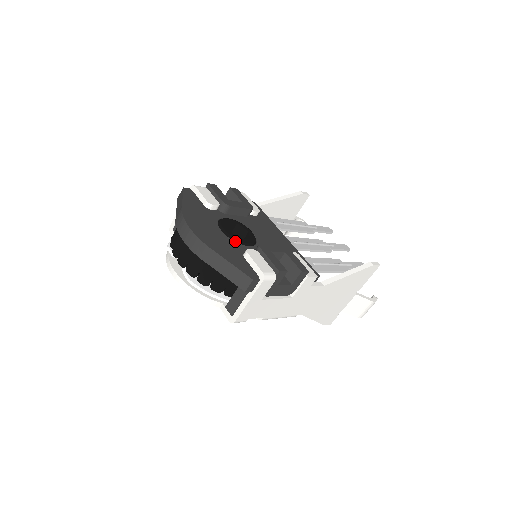
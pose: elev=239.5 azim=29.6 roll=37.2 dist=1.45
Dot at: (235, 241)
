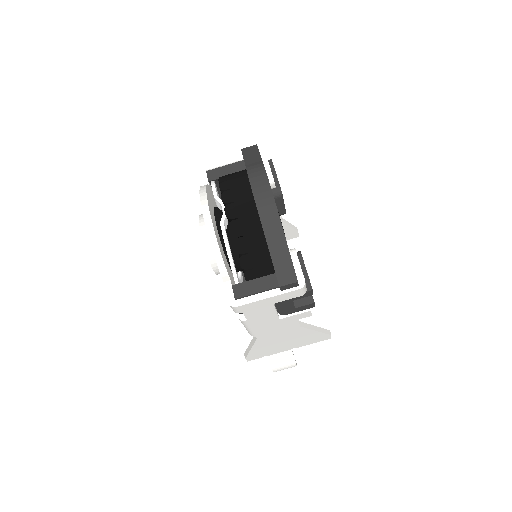
Dot at: occluded
